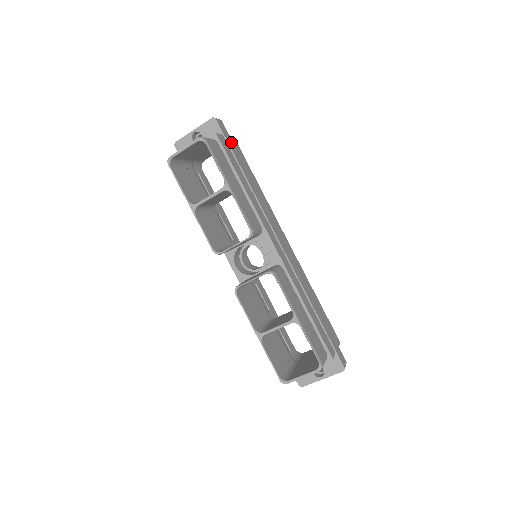
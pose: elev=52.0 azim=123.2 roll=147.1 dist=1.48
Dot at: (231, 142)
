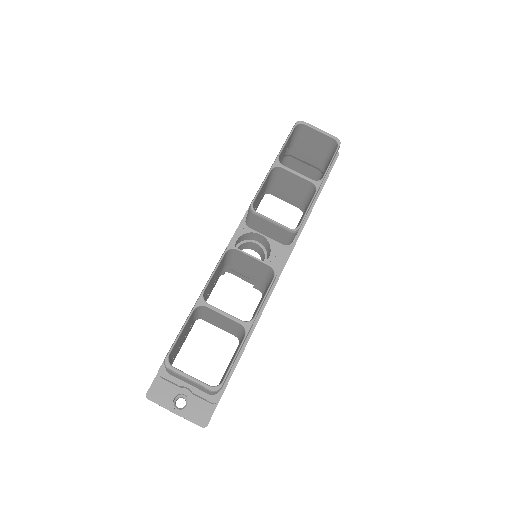
Dot at: occluded
